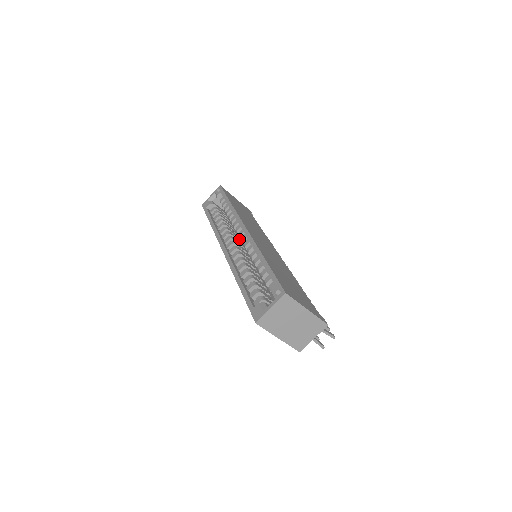
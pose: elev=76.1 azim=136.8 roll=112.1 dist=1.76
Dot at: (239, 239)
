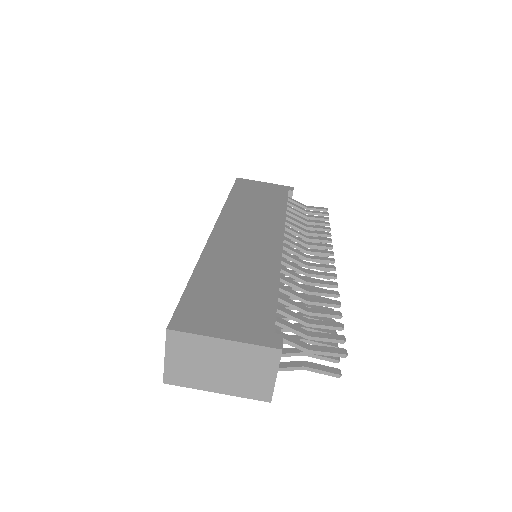
Dot at: occluded
